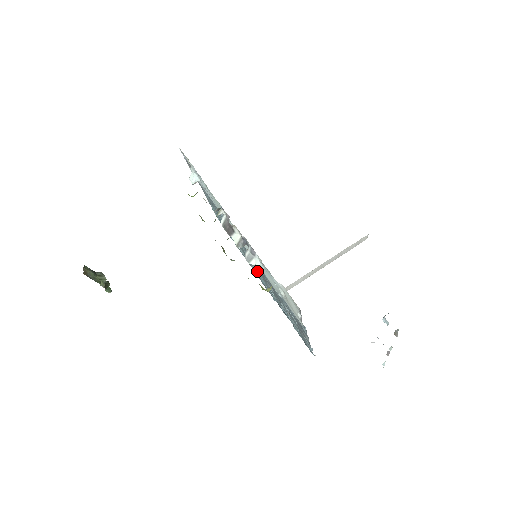
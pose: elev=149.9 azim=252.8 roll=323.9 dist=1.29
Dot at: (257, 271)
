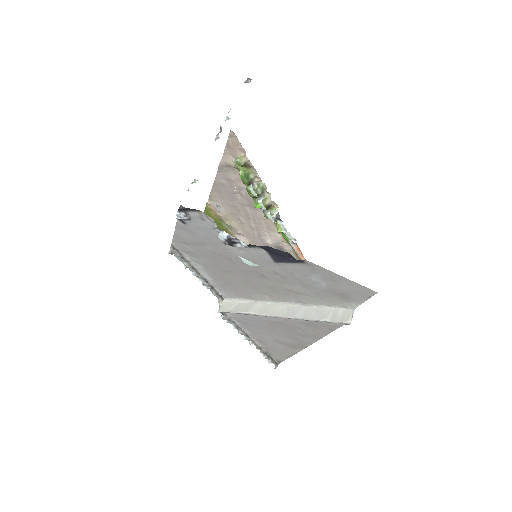
Dot at: occluded
